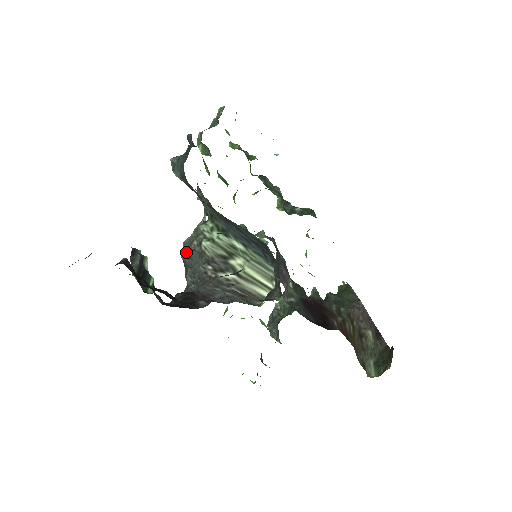
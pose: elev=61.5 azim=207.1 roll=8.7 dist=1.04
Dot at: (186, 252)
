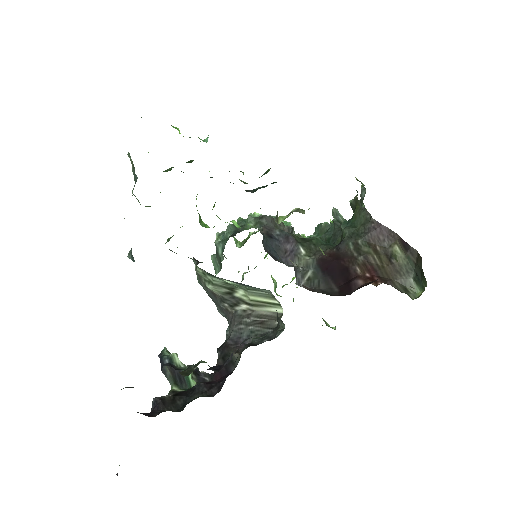
Dot at: occluded
